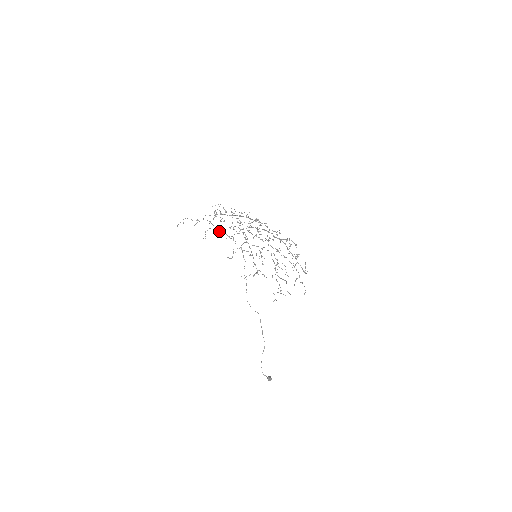
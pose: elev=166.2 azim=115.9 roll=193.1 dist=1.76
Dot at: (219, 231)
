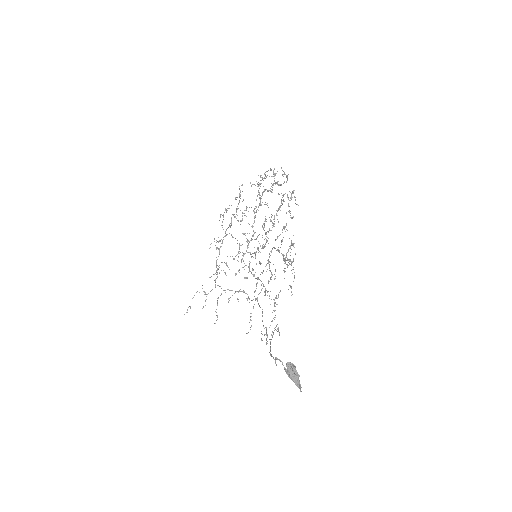
Dot at: (229, 298)
